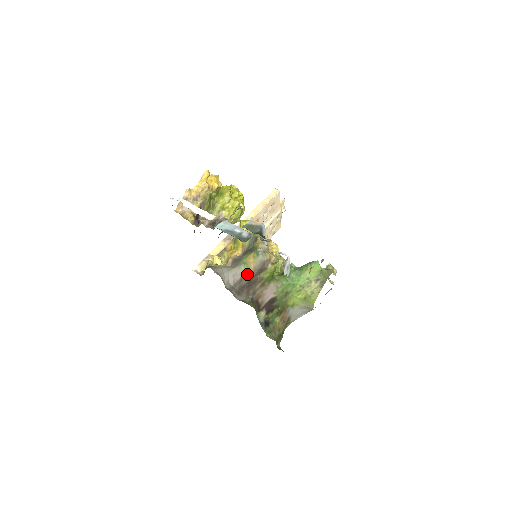
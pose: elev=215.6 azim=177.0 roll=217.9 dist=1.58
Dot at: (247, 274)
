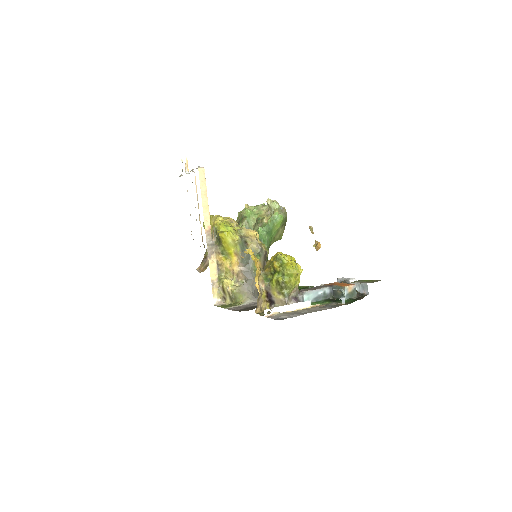
Dot at: occluded
